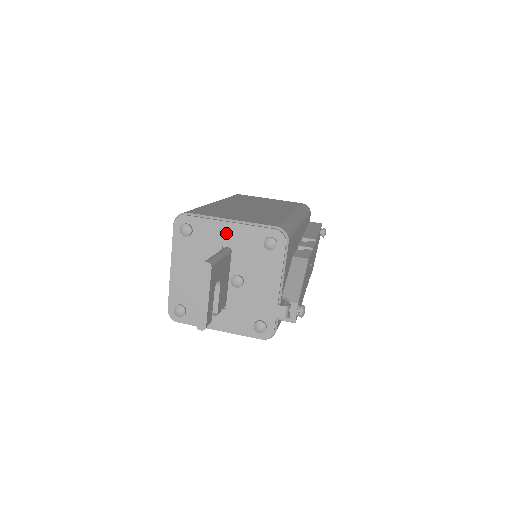
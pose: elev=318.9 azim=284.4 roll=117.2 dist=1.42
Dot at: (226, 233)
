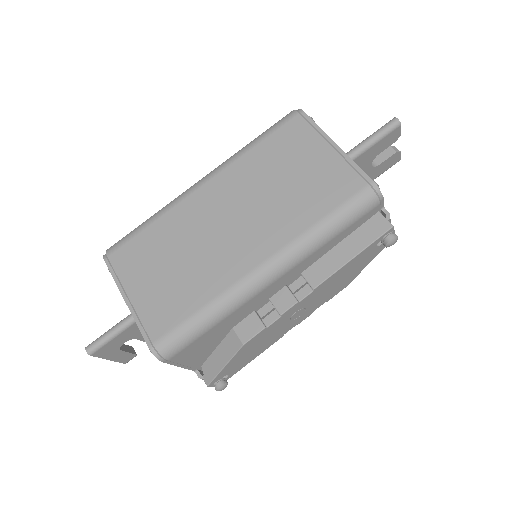
Dot at: occluded
